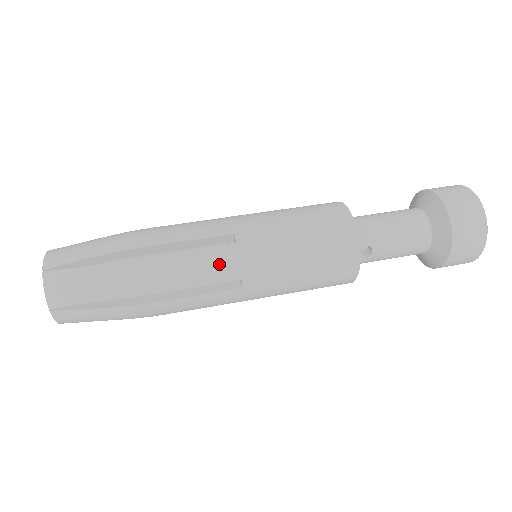
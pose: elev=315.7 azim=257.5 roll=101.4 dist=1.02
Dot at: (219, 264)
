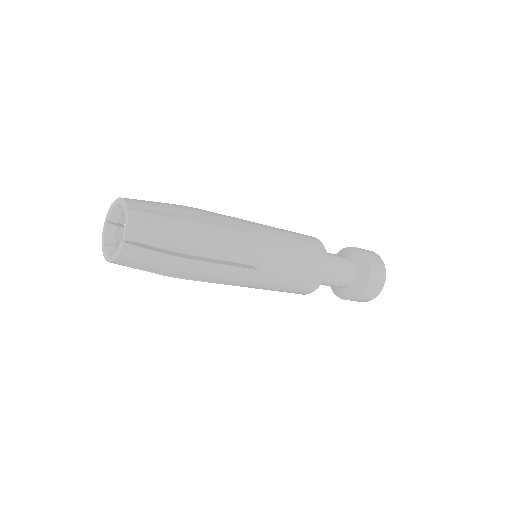
Dot at: (252, 246)
